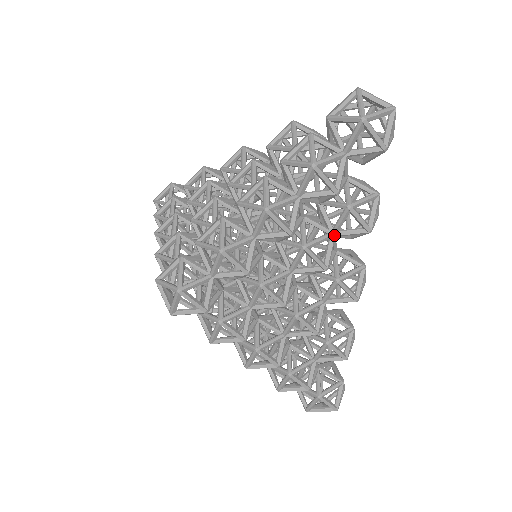
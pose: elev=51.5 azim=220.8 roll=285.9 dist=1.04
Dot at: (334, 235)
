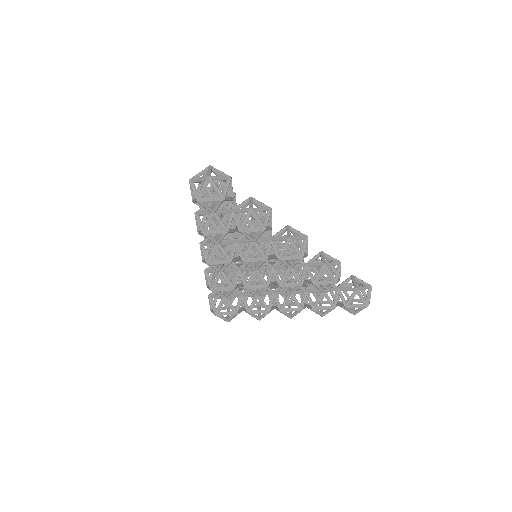
Dot at: (253, 242)
